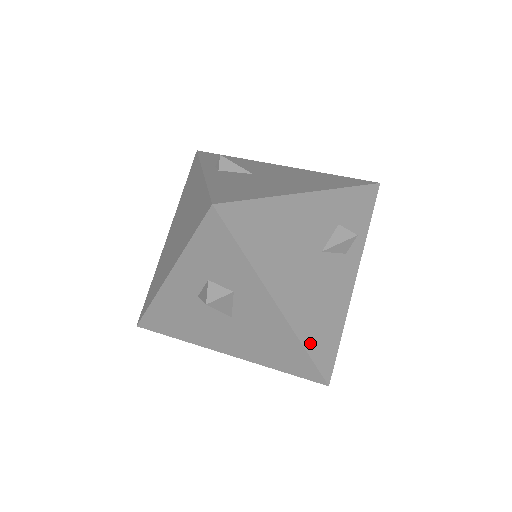
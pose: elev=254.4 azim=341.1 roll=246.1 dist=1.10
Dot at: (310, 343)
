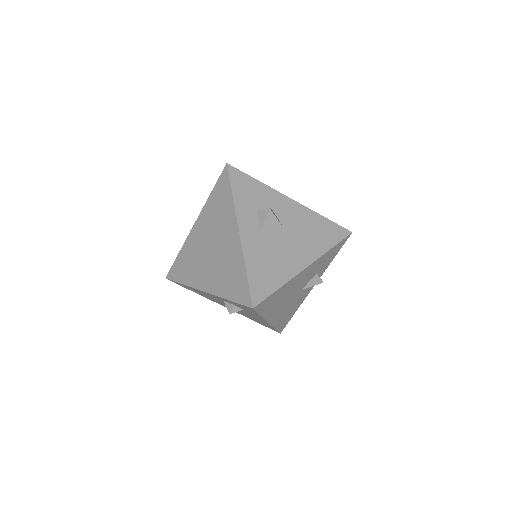
Dot at: occluded
